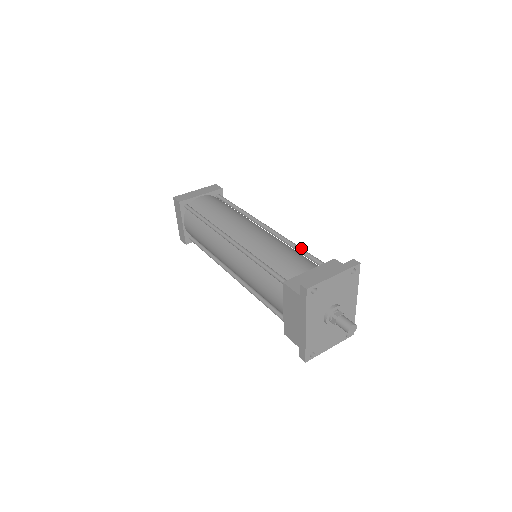
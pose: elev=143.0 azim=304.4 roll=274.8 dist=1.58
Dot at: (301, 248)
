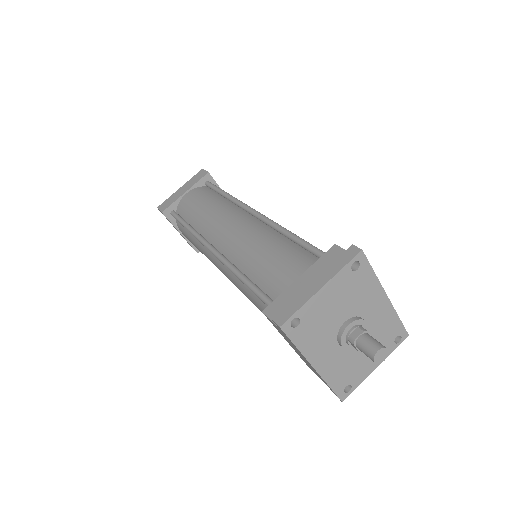
Dot at: (295, 236)
